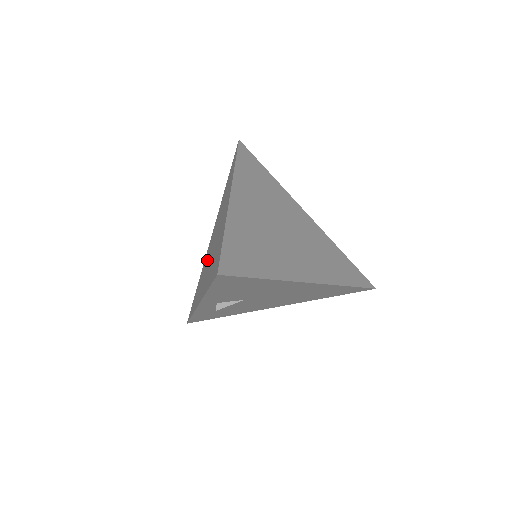
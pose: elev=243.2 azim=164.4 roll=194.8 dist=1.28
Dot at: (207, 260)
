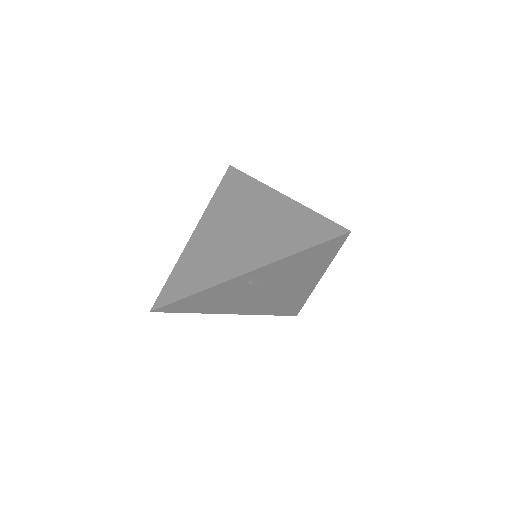
Dot at: (219, 245)
